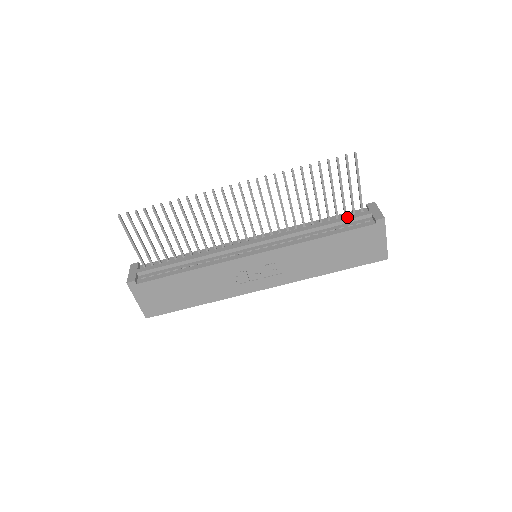
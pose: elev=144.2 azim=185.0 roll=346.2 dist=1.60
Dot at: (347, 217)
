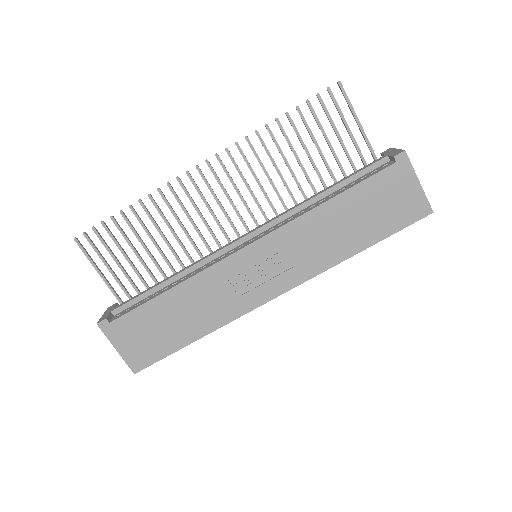
Dot at: (357, 171)
